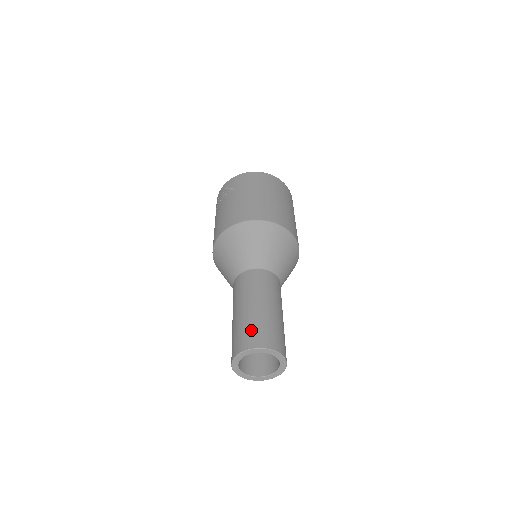
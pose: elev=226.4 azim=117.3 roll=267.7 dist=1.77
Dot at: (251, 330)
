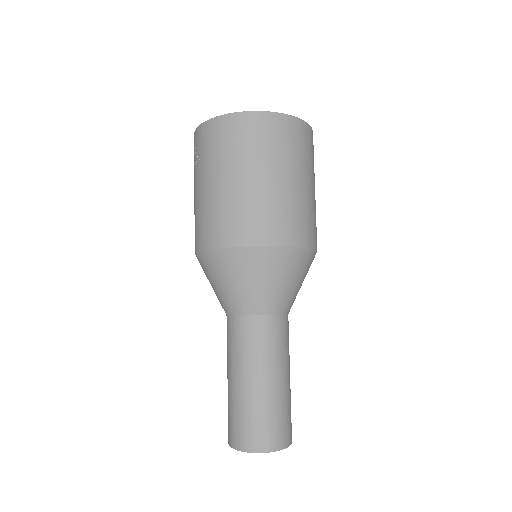
Dot at: (236, 422)
